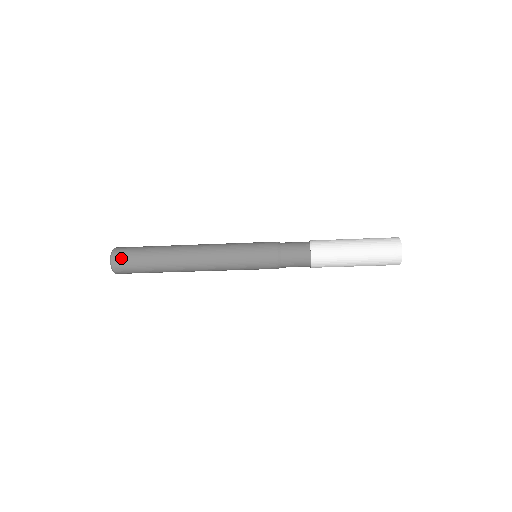
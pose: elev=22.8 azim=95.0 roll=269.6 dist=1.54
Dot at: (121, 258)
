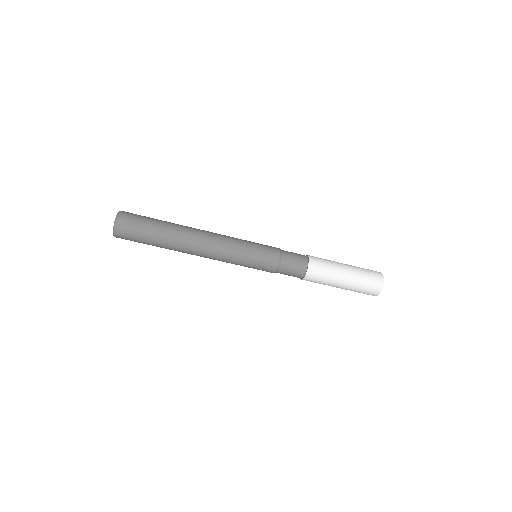
Dot at: (127, 222)
